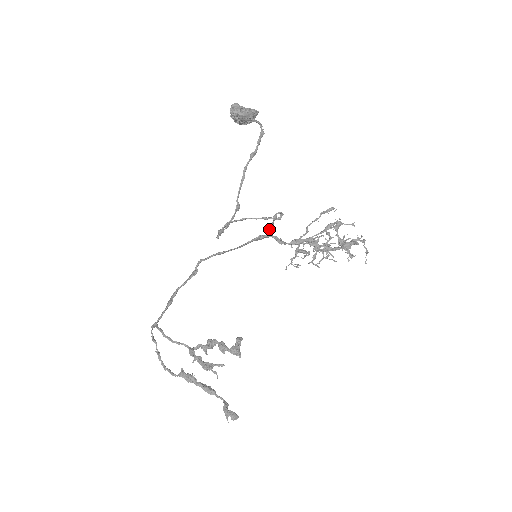
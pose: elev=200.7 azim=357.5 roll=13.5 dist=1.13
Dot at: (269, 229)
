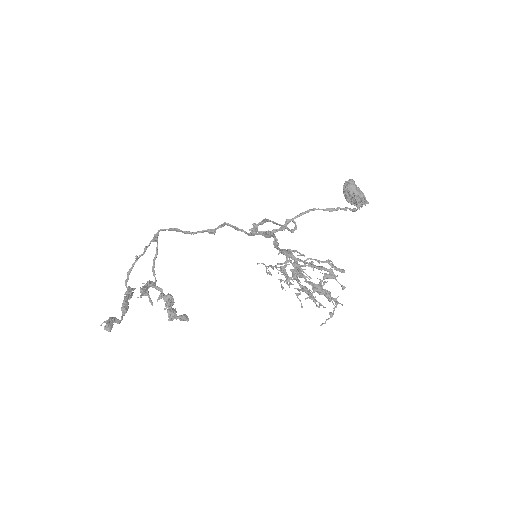
Dot at: (278, 230)
